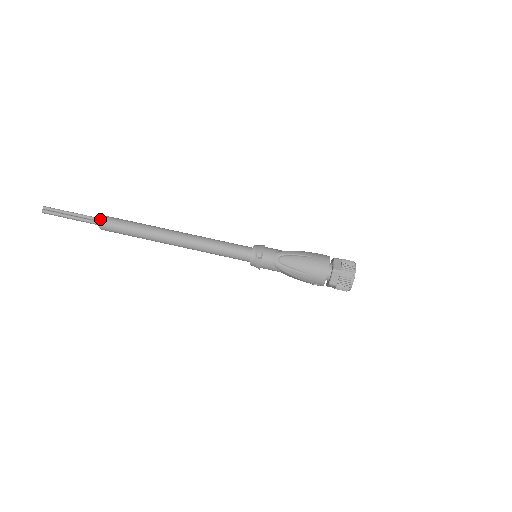
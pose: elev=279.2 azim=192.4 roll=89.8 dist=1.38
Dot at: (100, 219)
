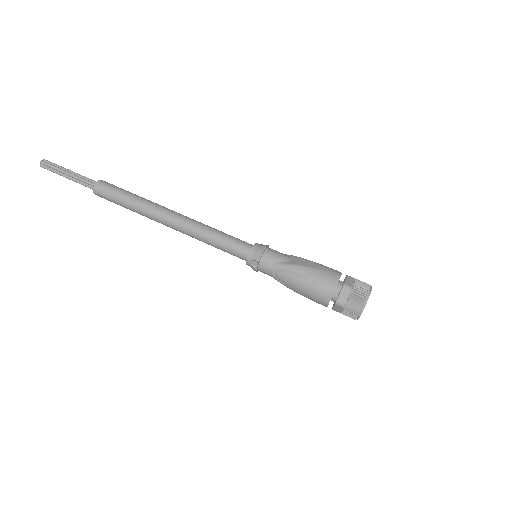
Dot at: (93, 188)
